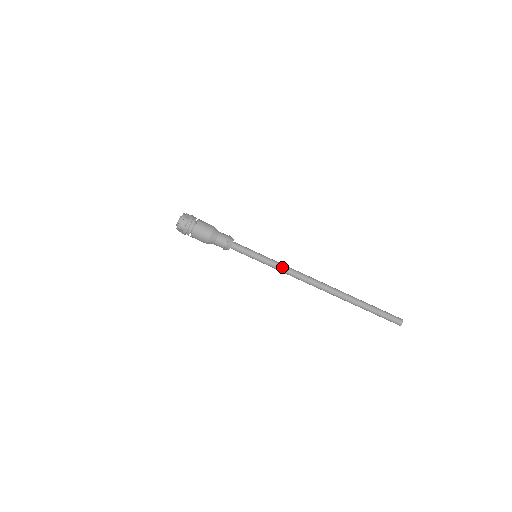
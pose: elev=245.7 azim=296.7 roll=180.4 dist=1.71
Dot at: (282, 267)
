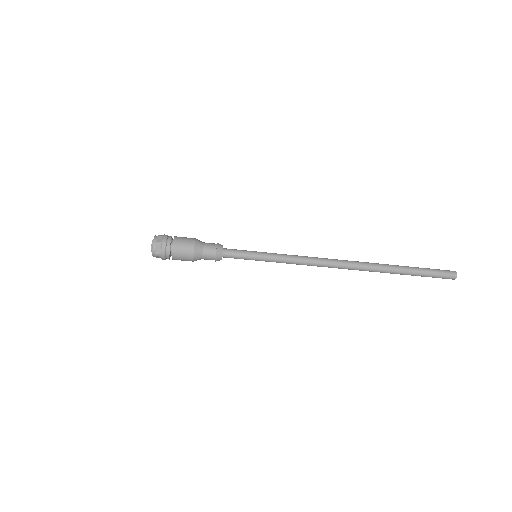
Dot at: (290, 263)
